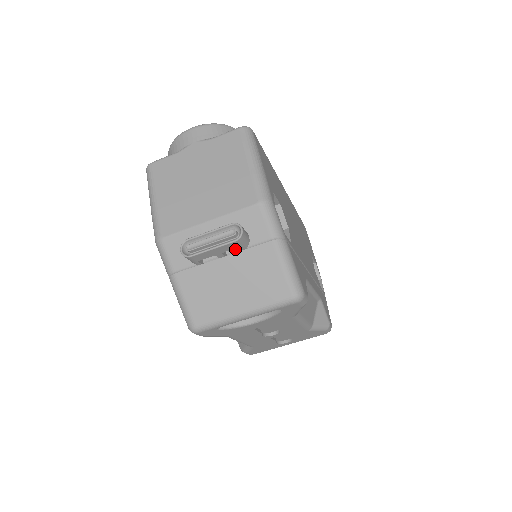
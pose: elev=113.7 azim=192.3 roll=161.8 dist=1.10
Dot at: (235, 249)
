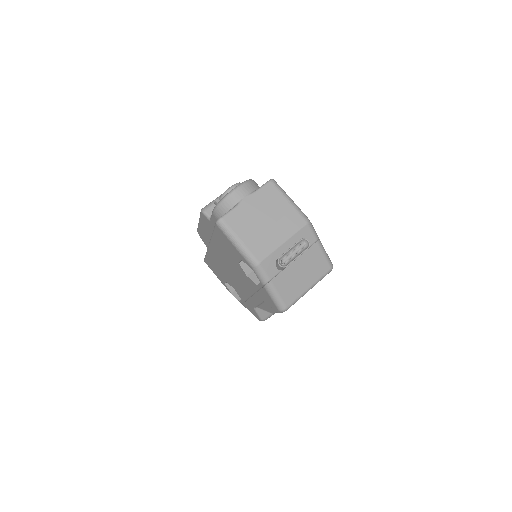
Dot at: occluded
